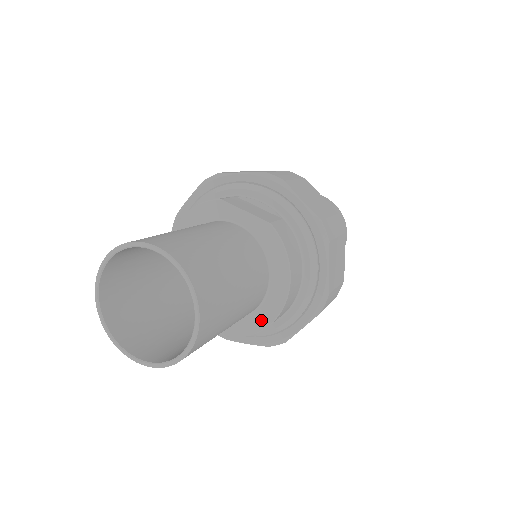
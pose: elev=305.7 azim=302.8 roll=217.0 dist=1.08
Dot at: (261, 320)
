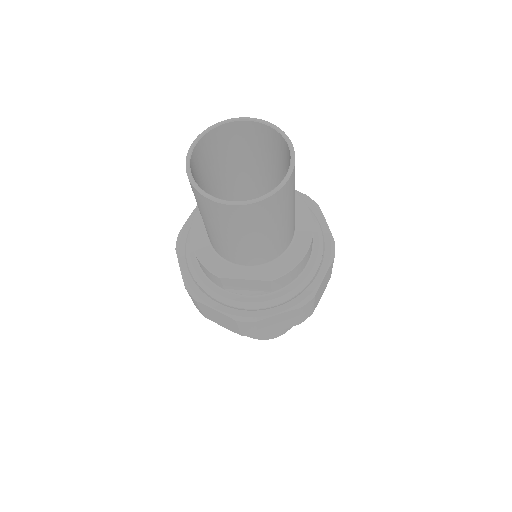
Dot at: (298, 252)
